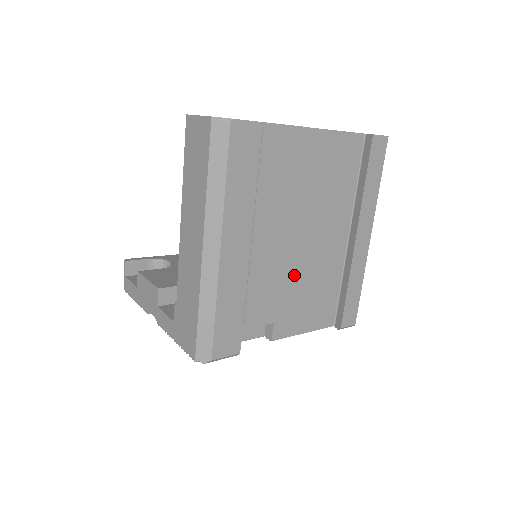
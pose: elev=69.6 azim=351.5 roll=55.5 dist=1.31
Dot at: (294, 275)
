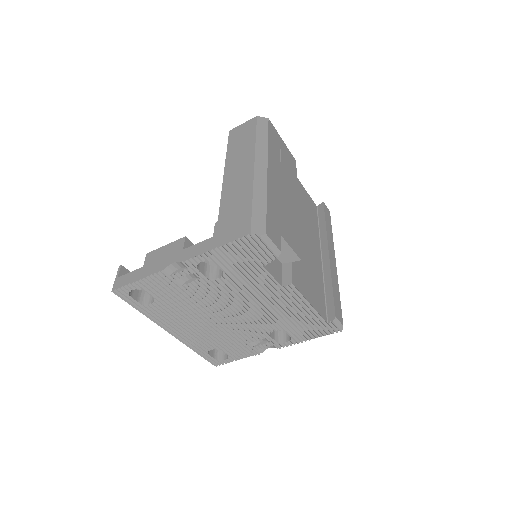
Dot at: occluded
